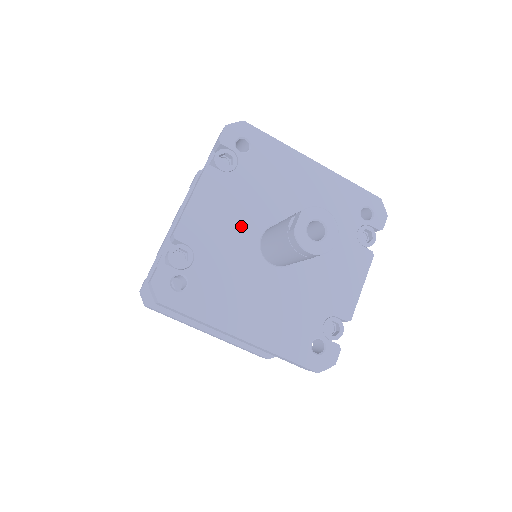
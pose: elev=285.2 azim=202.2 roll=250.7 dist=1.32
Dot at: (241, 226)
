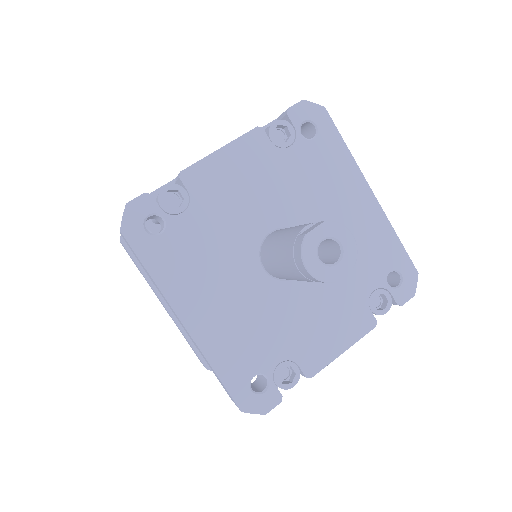
Dot at: (256, 208)
